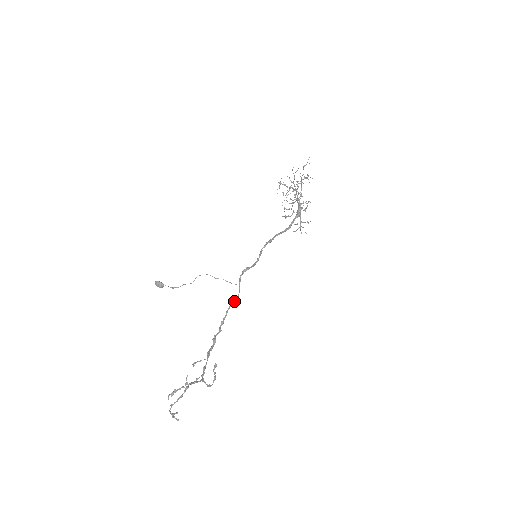
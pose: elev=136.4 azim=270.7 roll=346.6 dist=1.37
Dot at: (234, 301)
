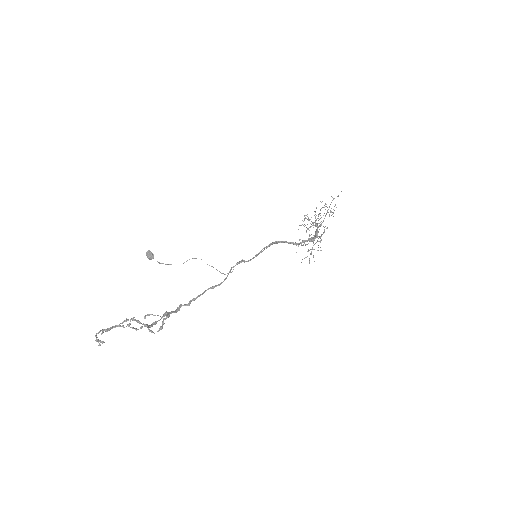
Dot at: (216, 285)
